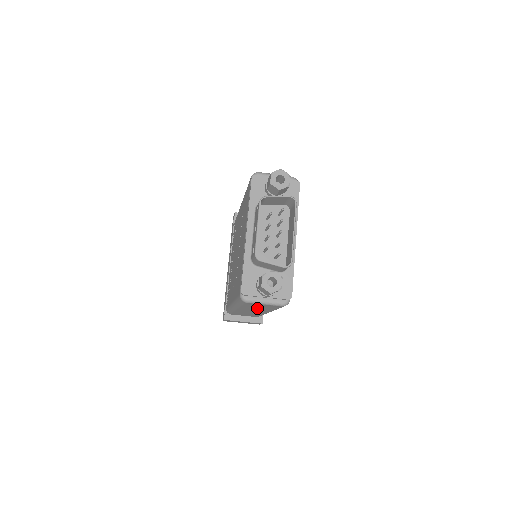
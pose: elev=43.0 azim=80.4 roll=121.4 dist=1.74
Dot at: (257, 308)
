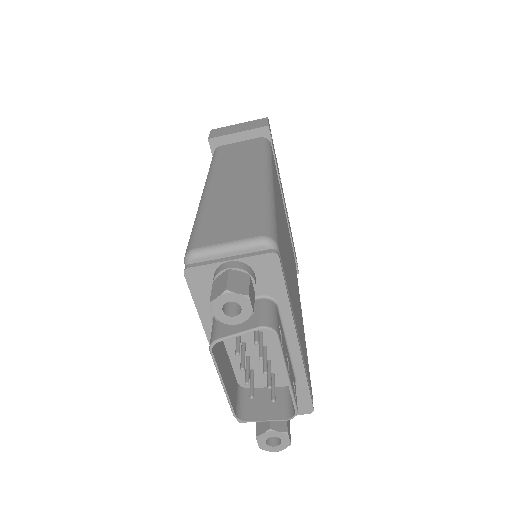
Dot at: occluded
